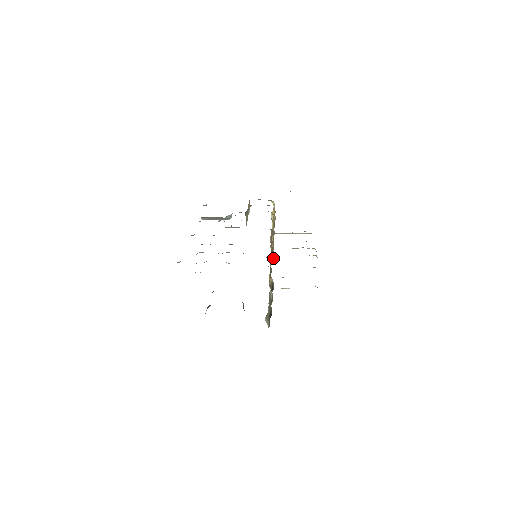
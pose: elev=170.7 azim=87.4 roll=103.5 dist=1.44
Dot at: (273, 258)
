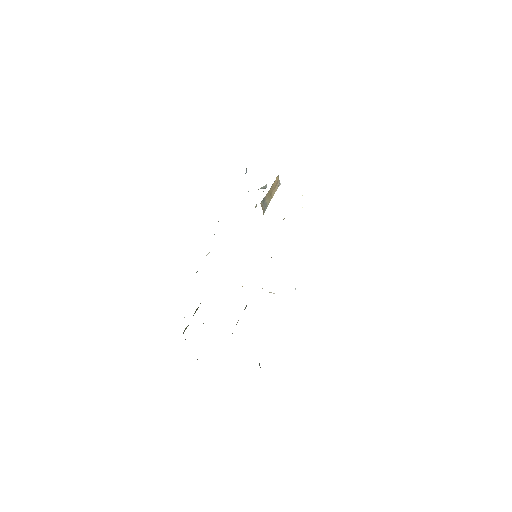
Dot at: occluded
